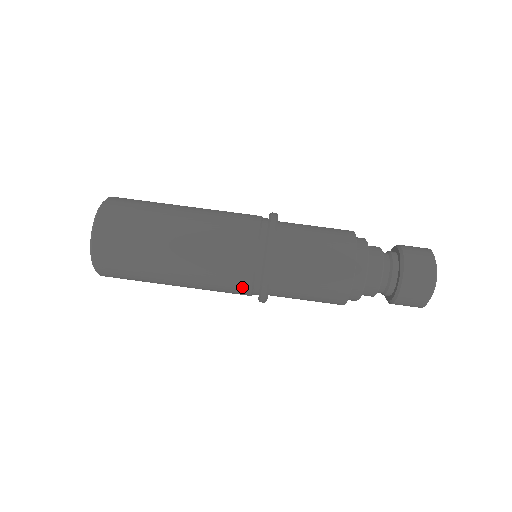
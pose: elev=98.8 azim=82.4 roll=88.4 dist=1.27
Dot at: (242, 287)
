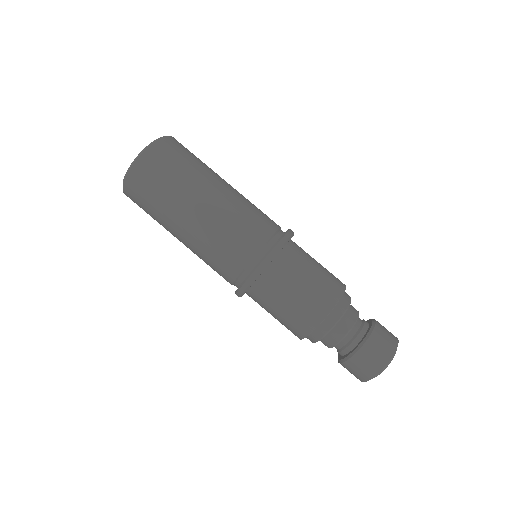
Dot at: (227, 275)
